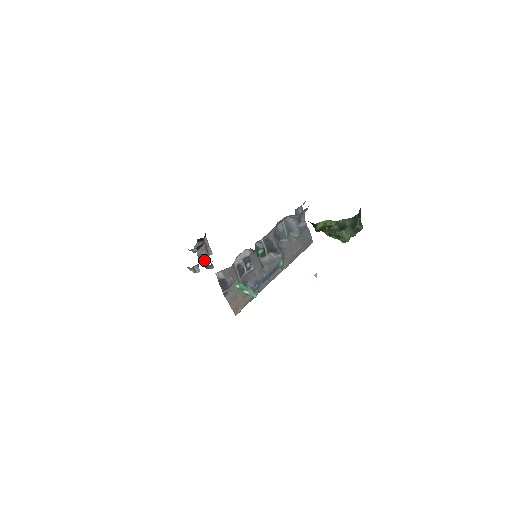
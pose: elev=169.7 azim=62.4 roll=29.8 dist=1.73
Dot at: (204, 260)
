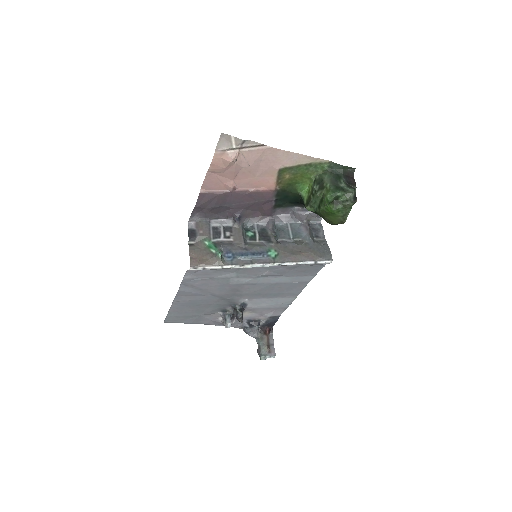
Dot at: (262, 357)
